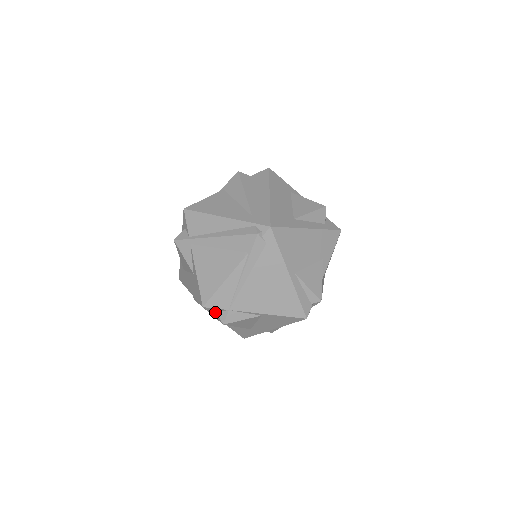
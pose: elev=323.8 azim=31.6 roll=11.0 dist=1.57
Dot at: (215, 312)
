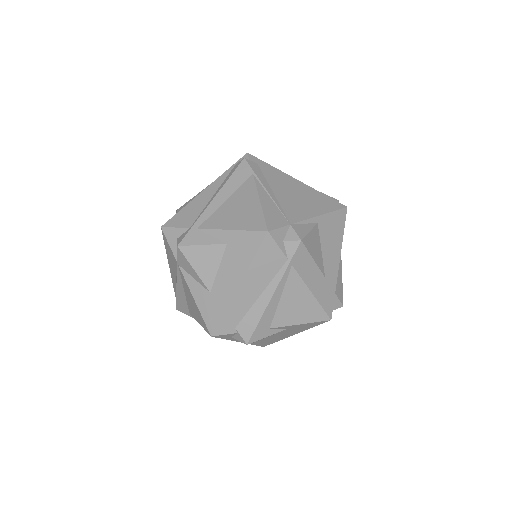
Dot at: (282, 242)
